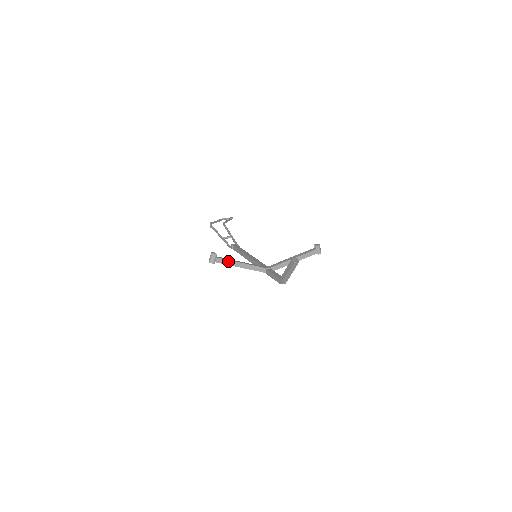
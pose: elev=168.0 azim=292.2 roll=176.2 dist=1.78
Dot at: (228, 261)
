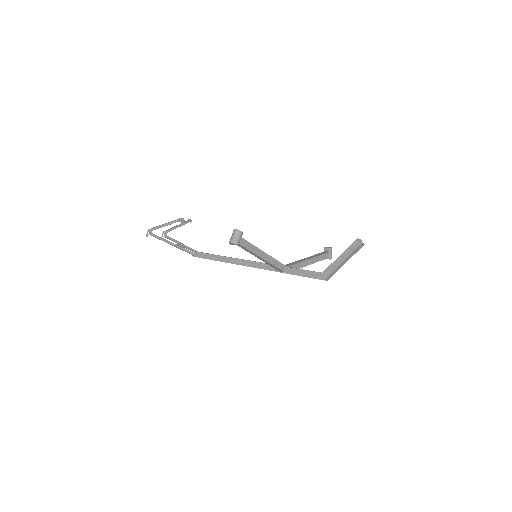
Dot at: (252, 246)
